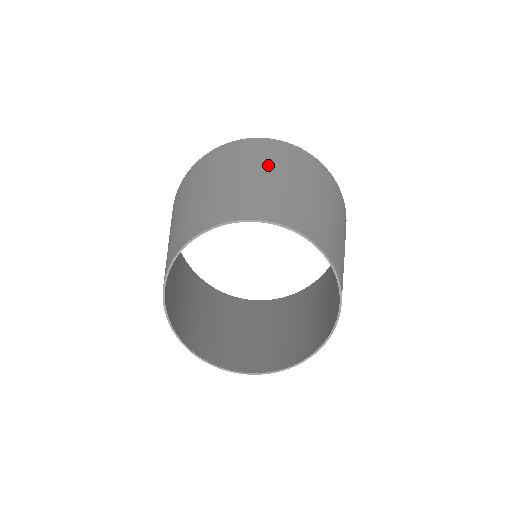
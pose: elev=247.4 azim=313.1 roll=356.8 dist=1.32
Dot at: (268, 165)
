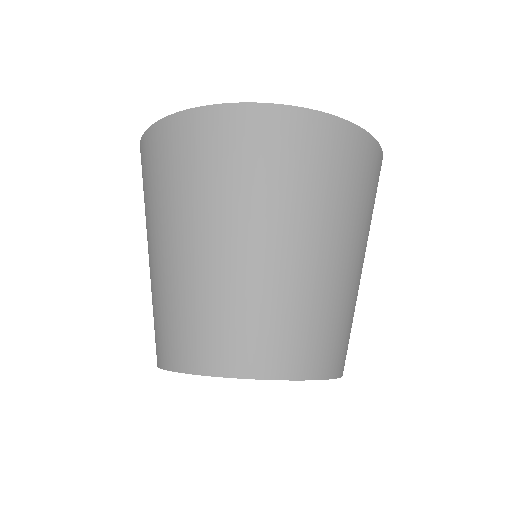
Dot at: (213, 216)
